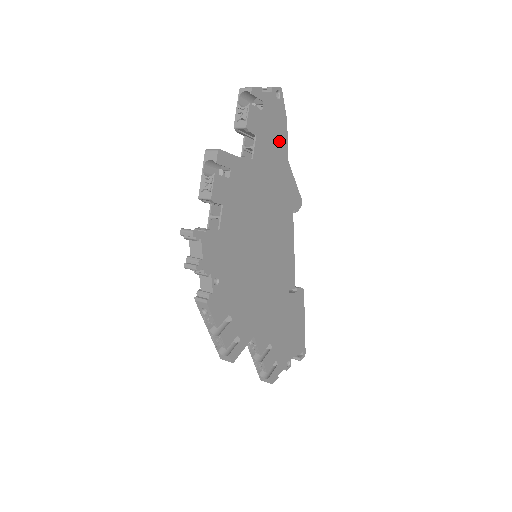
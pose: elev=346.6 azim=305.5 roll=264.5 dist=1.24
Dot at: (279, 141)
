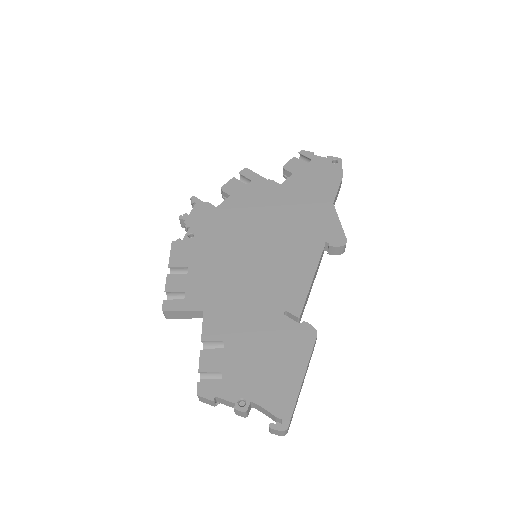
Dot at: (324, 187)
